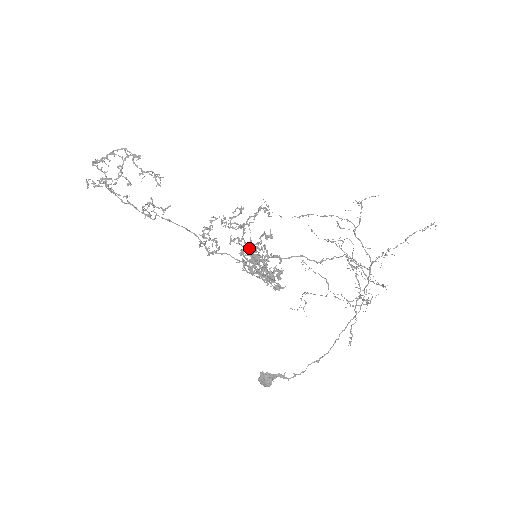
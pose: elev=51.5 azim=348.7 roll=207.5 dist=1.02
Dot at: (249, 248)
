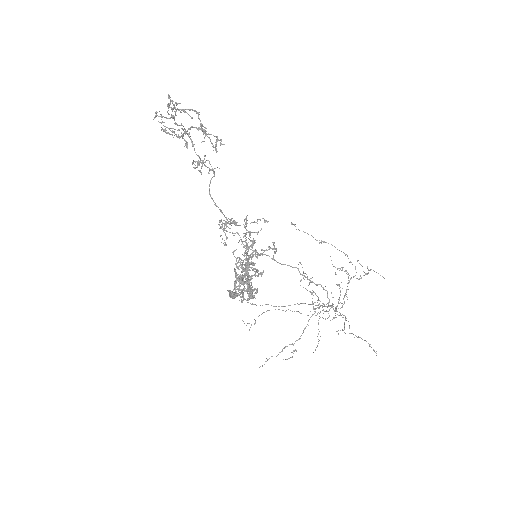
Dot at: (237, 275)
